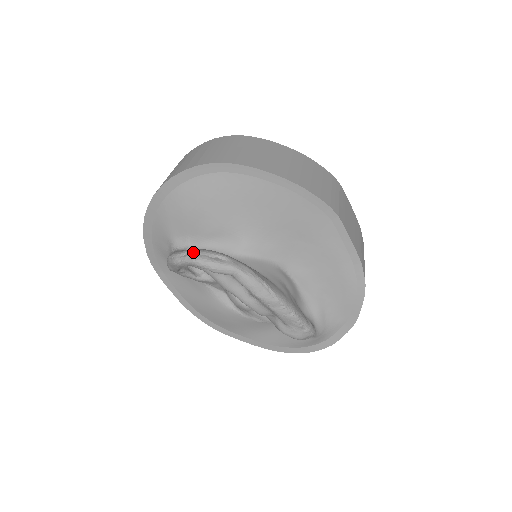
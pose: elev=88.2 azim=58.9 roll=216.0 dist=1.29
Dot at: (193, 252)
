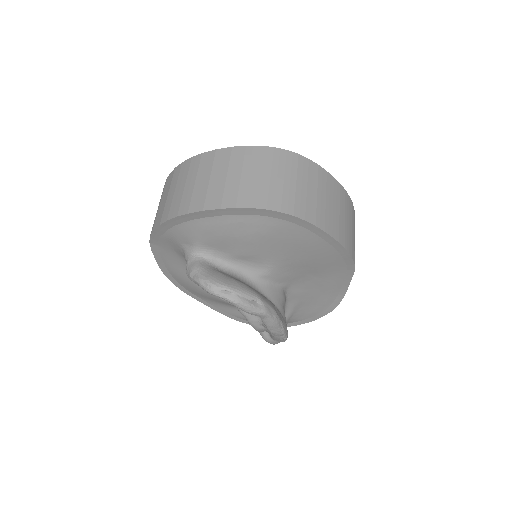
Dot at: (234, 291)
